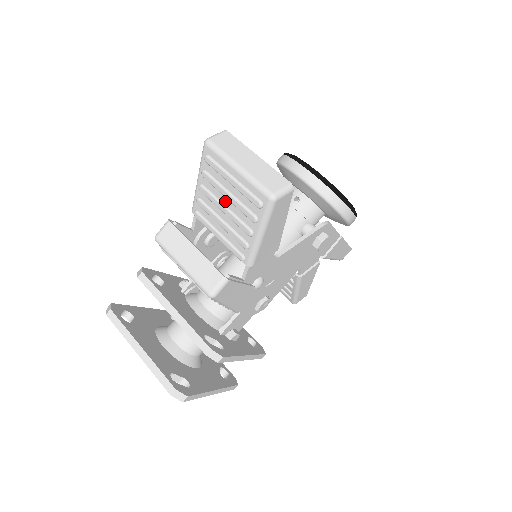
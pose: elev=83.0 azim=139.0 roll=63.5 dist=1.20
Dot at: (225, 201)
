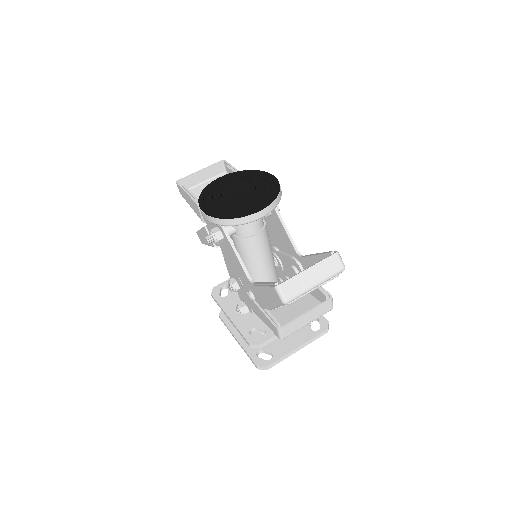
Dot at: occluded
